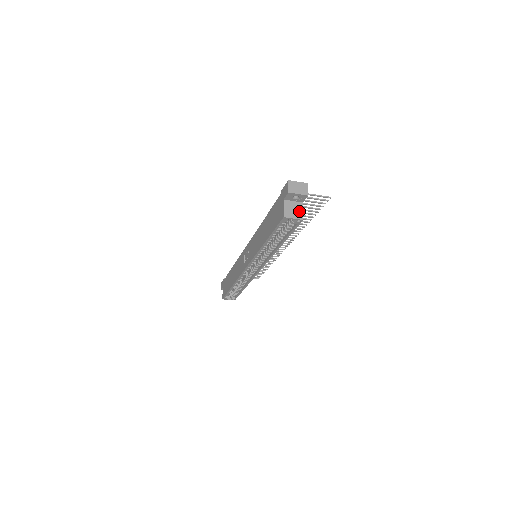
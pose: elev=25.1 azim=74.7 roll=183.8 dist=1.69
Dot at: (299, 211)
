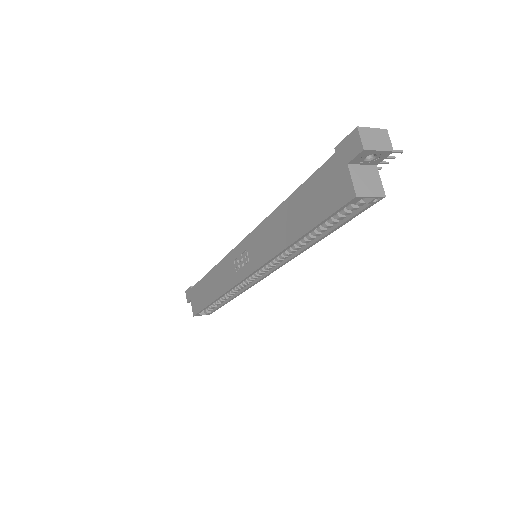
Dot at: (375, 181)
